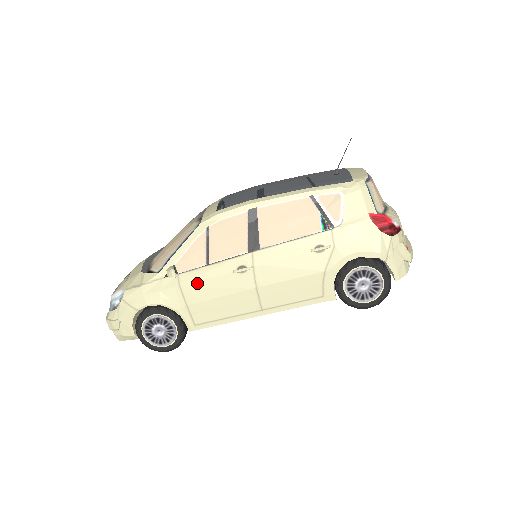
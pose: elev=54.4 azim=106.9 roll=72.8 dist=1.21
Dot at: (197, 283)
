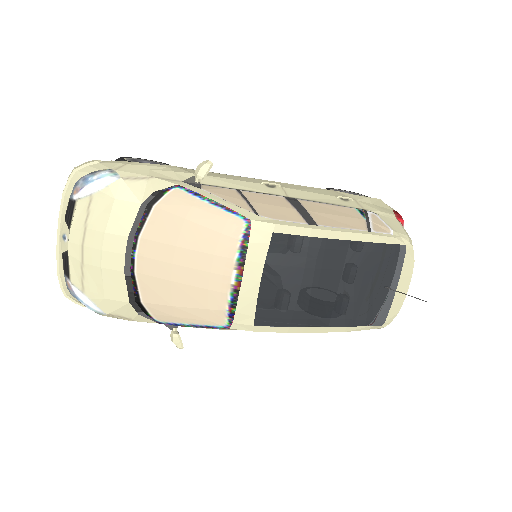
Dot at: occluded
